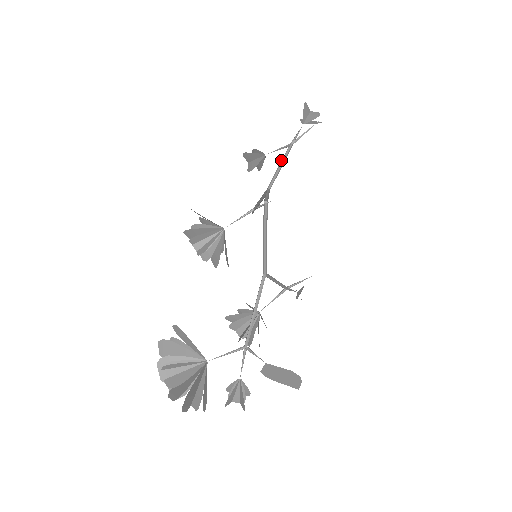
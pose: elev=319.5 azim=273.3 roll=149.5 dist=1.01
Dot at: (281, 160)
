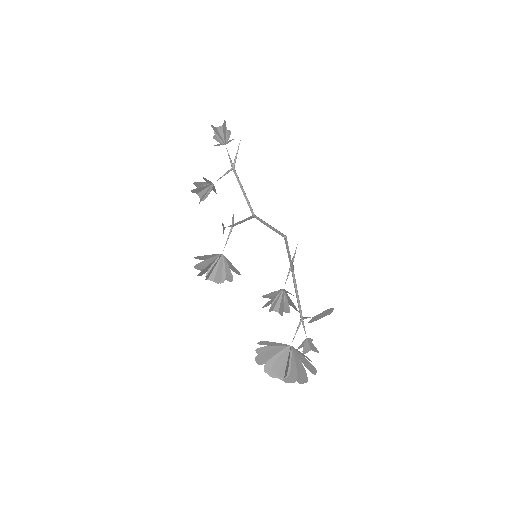
Dot at: occluded
